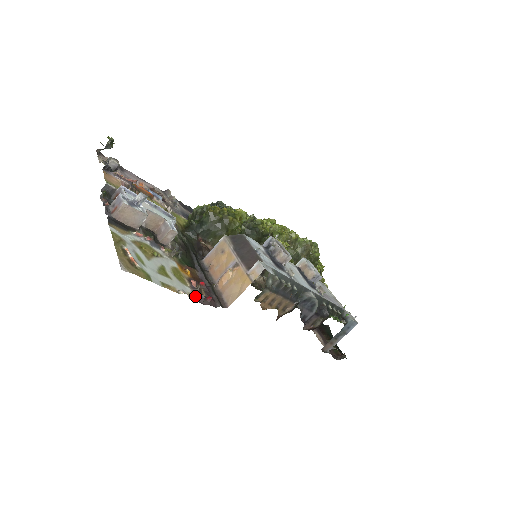
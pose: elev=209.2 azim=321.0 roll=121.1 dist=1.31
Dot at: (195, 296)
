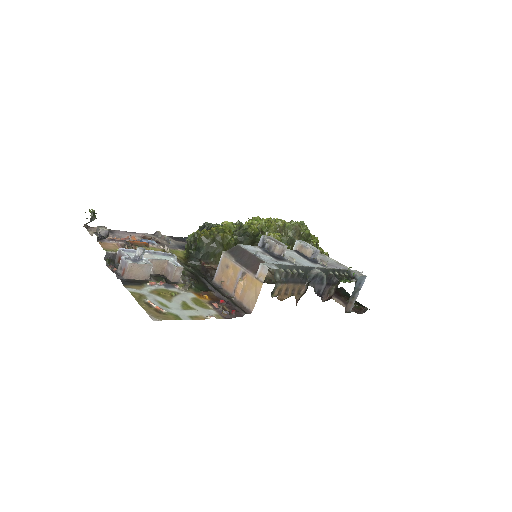
Dot at: (221, 315)
